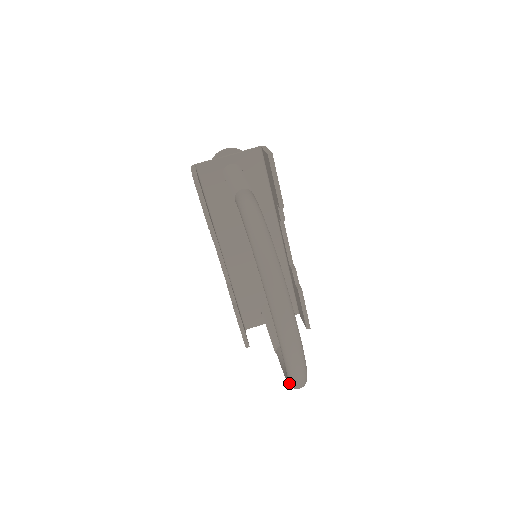
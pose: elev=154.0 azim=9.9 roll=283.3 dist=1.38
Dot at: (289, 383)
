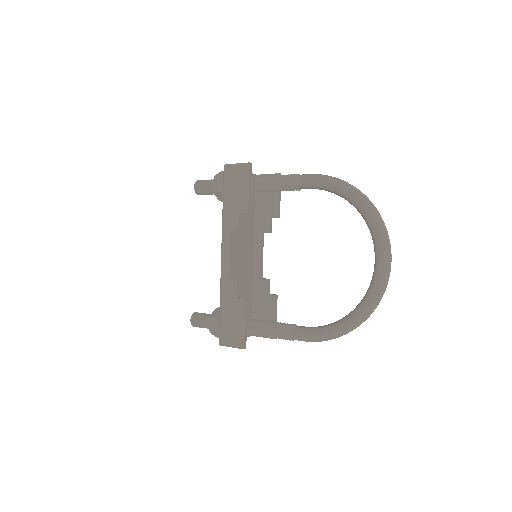
Dot at: (365, 311)
